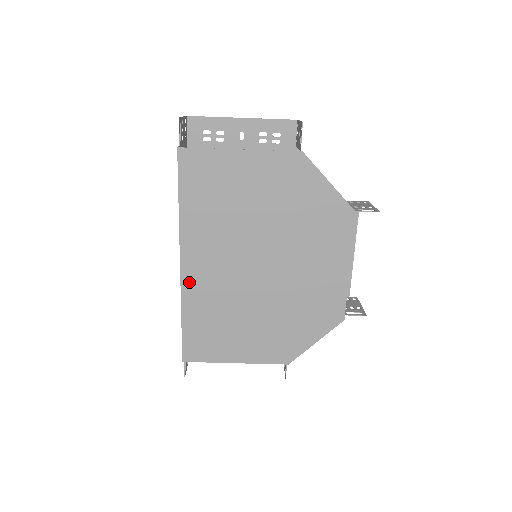
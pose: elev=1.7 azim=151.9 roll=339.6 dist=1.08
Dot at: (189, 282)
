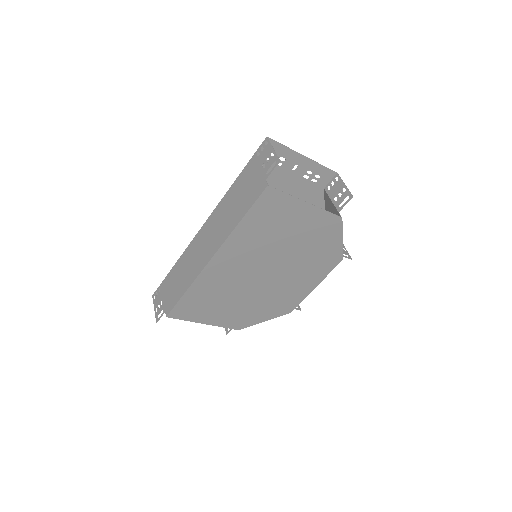
Dot at: (209, 271)
